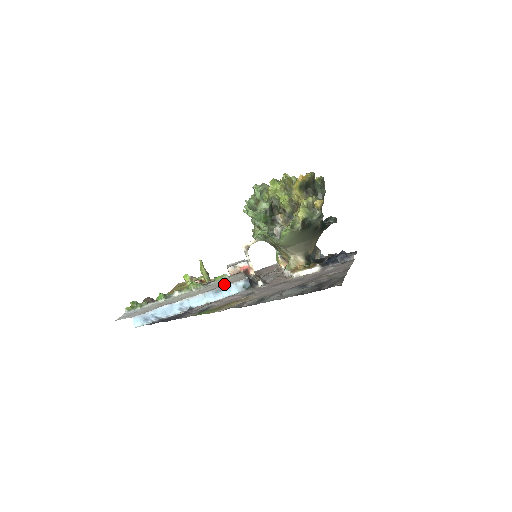
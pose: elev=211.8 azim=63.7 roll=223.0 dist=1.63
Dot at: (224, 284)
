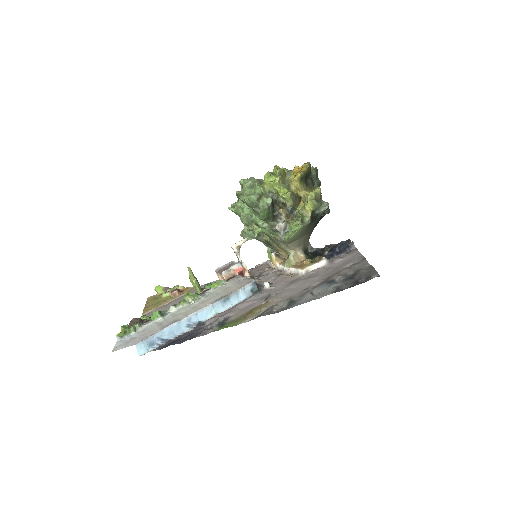
Dot at: (230, 291)
